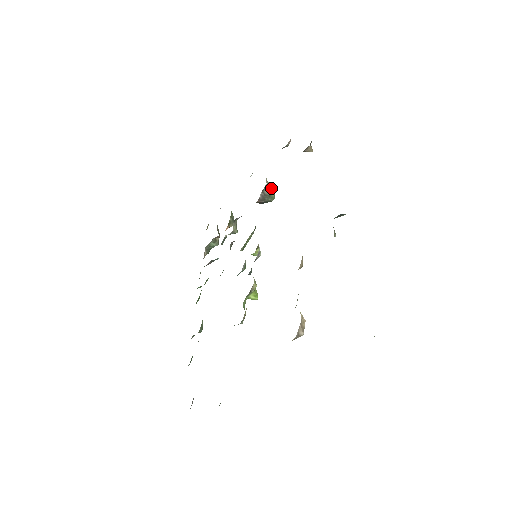
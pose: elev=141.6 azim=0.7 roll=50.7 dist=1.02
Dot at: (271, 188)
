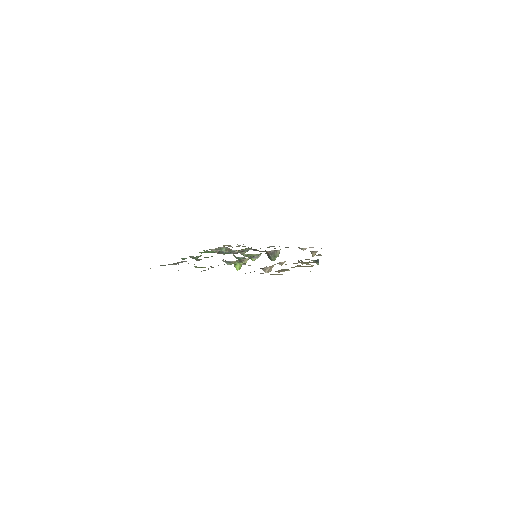
Dot at: occluded
